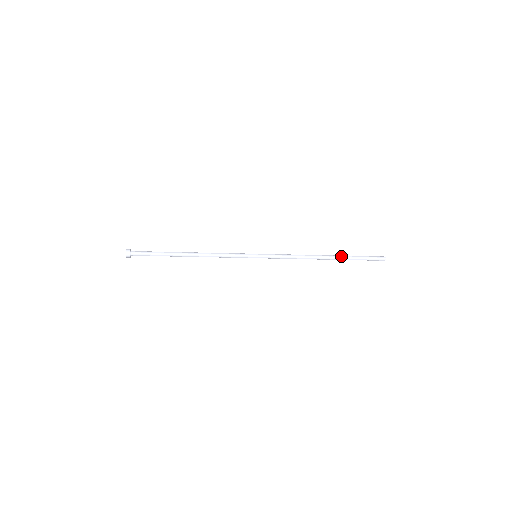
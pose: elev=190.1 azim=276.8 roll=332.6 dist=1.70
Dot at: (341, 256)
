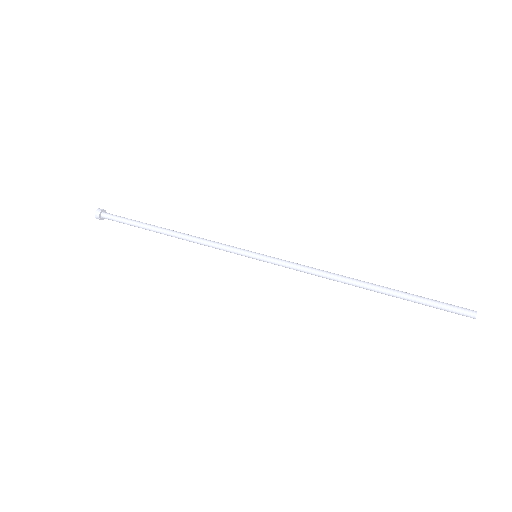
Dot at: (390, 295)
